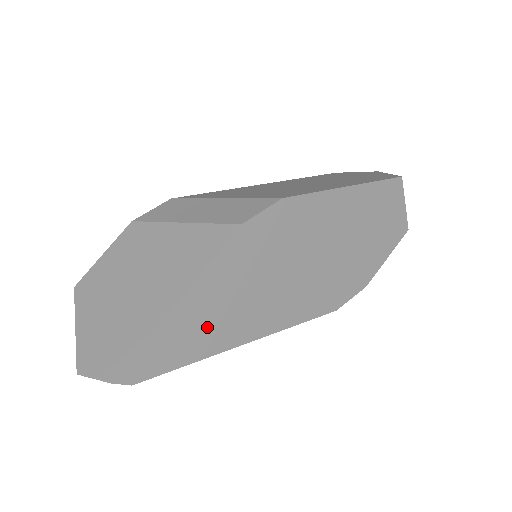
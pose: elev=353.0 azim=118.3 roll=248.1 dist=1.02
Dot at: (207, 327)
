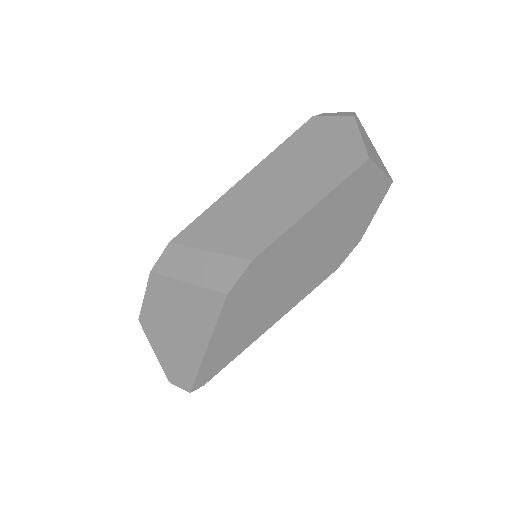
Dot at: (235, 342)
